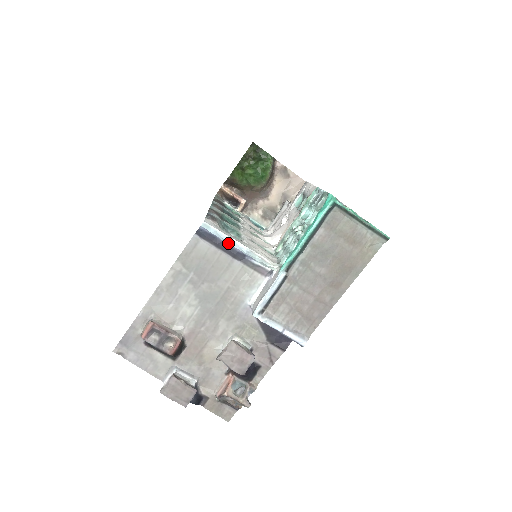
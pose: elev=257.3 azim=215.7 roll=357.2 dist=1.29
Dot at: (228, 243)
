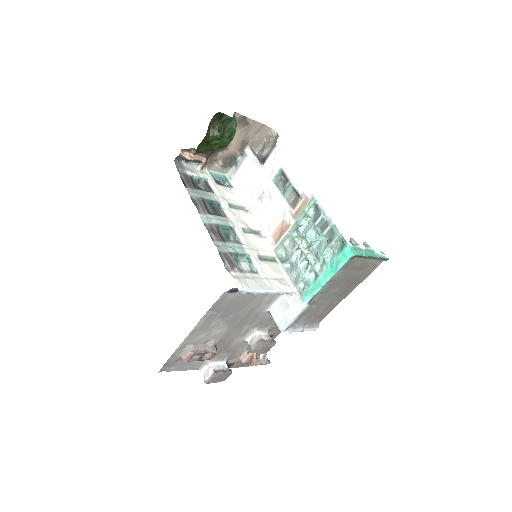
Dot at: occluded
